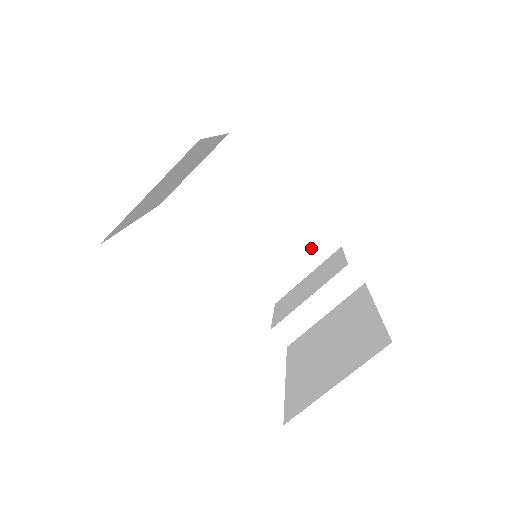
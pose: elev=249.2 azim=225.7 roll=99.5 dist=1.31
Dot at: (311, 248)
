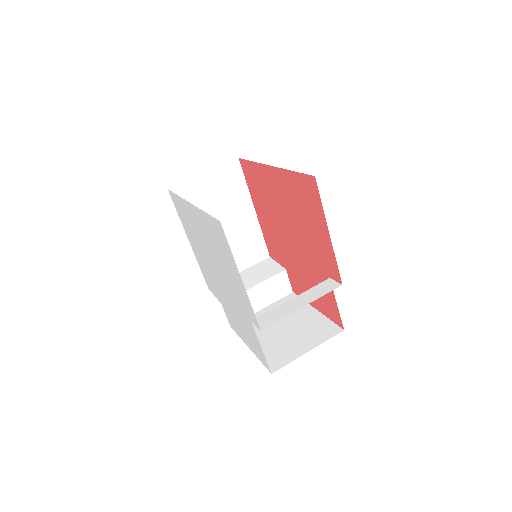
Dot at: (316, 333)
